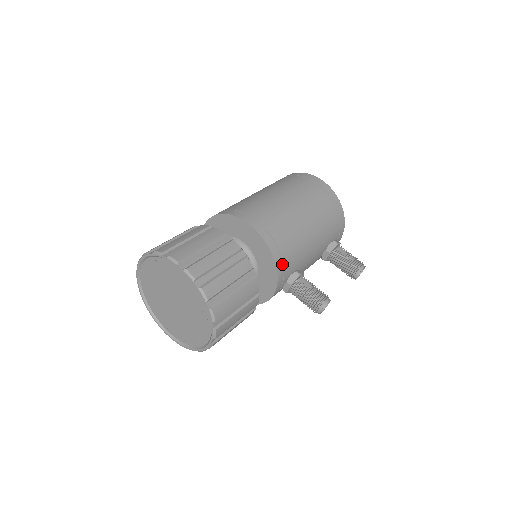
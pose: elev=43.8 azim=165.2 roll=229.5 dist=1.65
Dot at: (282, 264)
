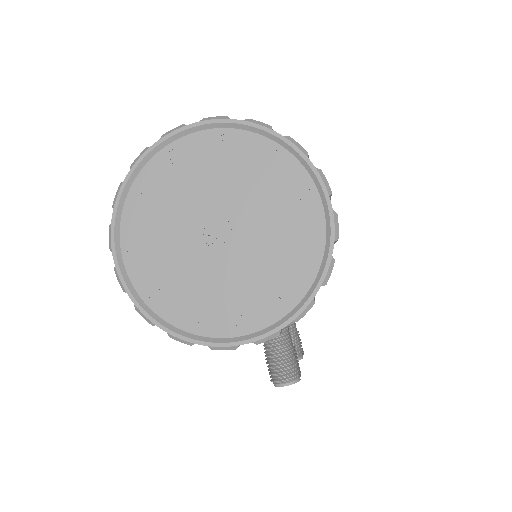
Dot at: occluded
